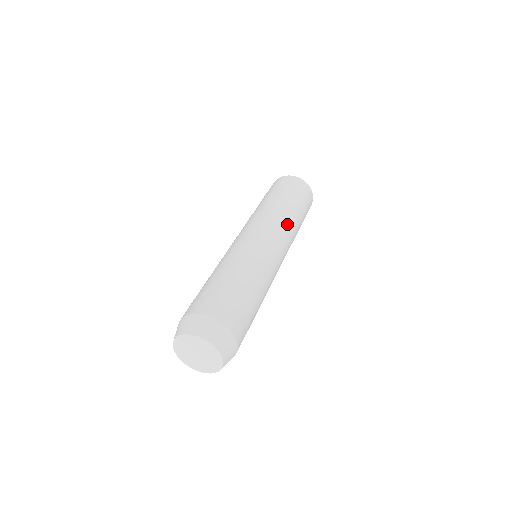
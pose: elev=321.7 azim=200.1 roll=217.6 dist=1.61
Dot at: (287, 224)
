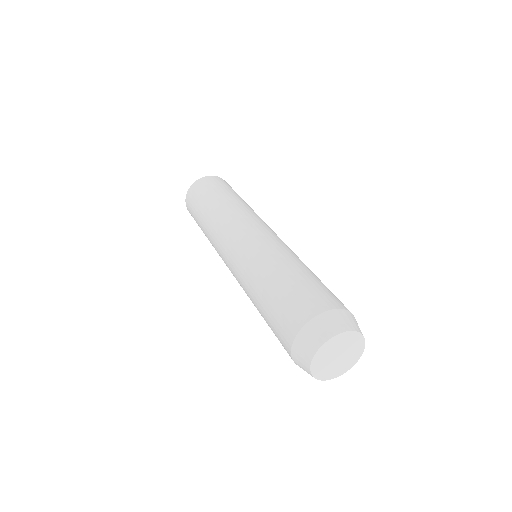
Dot at: (254, 213)
